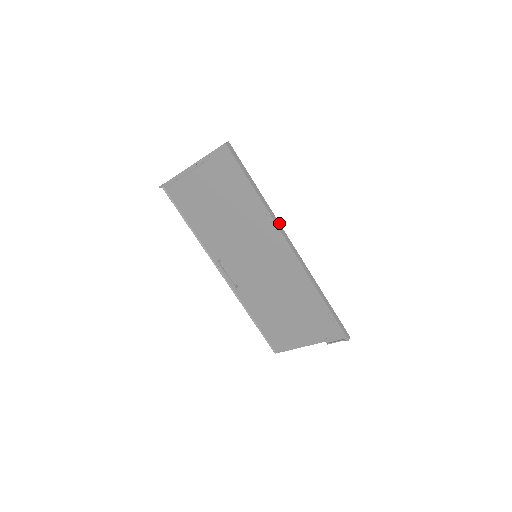
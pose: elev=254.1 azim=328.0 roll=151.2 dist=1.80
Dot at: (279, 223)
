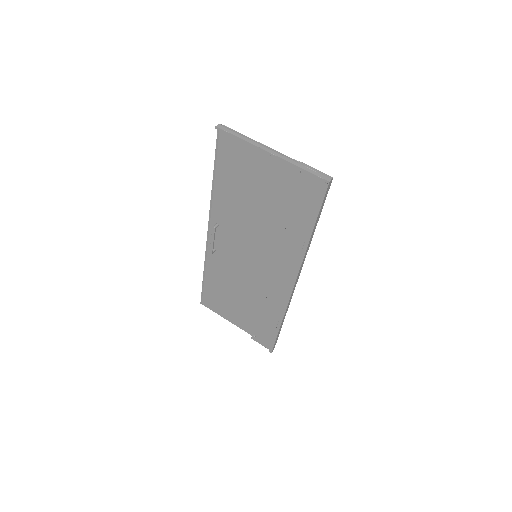
Dot at: occluded
